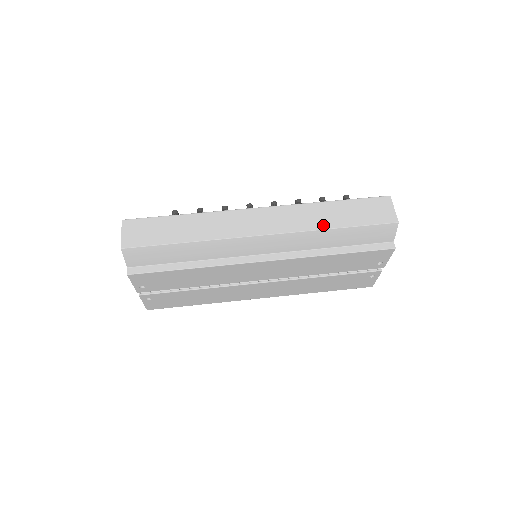
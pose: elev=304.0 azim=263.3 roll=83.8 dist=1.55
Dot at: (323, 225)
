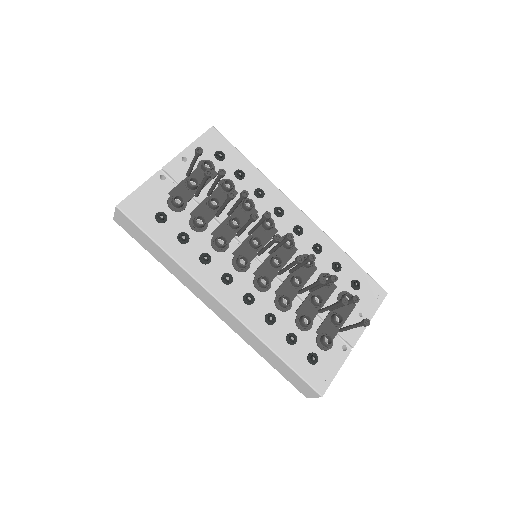
Dot at: (256, 349)
